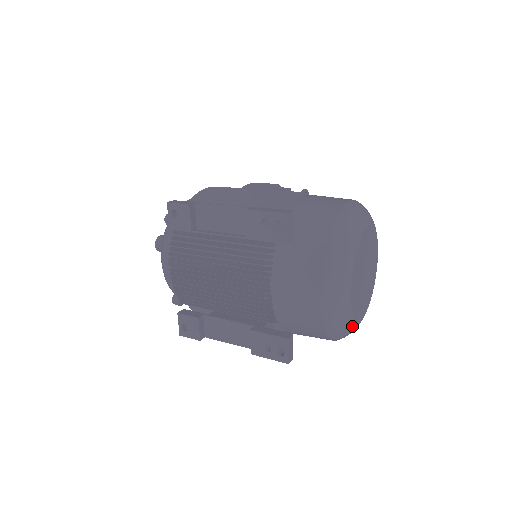
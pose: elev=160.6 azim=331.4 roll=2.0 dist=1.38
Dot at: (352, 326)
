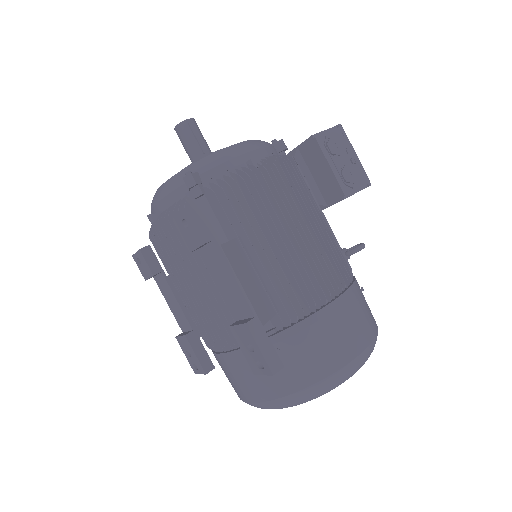
Dot at: occluded
